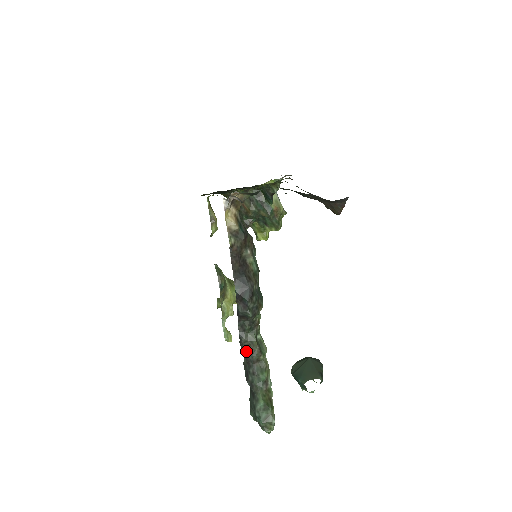
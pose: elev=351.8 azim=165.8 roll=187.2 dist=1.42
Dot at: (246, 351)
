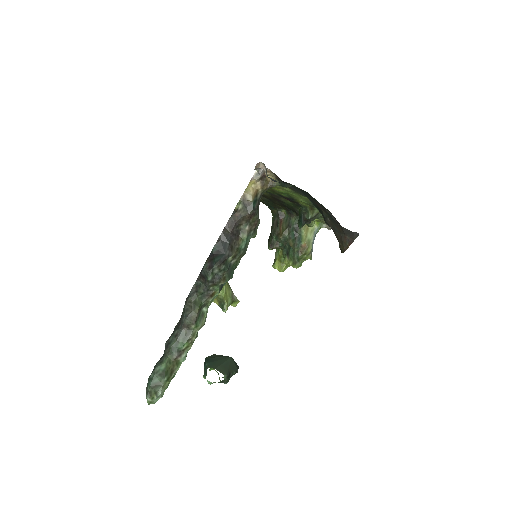
Dot at: (185, 311)
